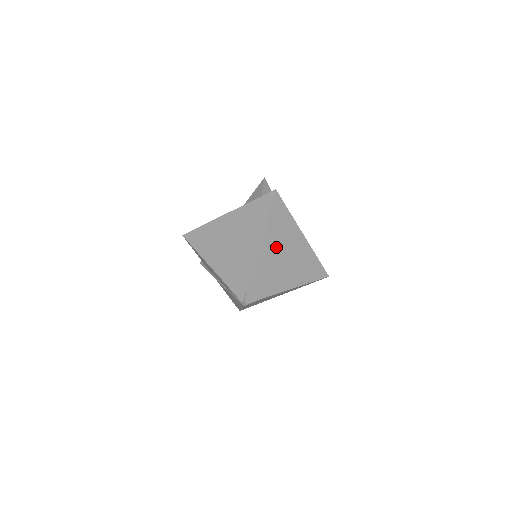
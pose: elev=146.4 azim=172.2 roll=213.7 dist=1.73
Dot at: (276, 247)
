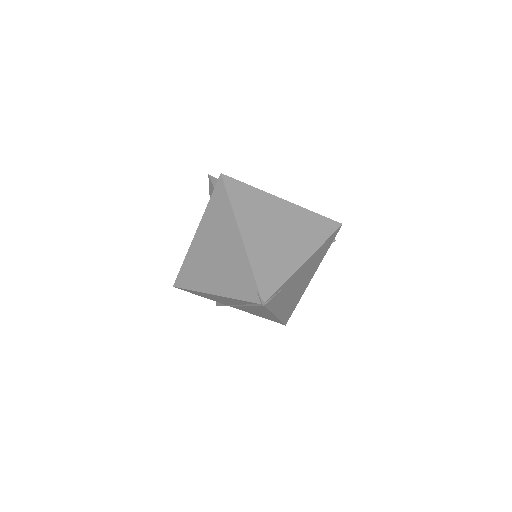
Dot at: (260, 227)
